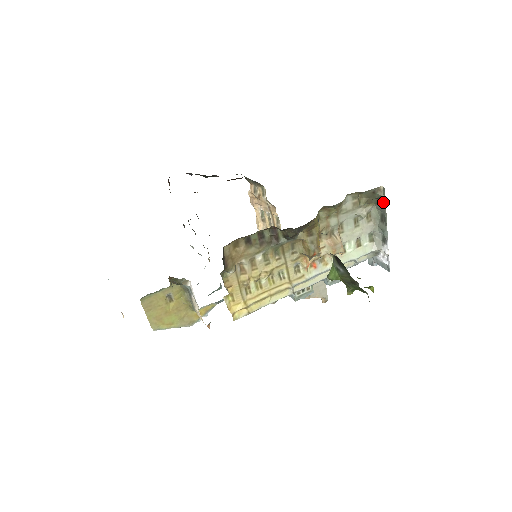
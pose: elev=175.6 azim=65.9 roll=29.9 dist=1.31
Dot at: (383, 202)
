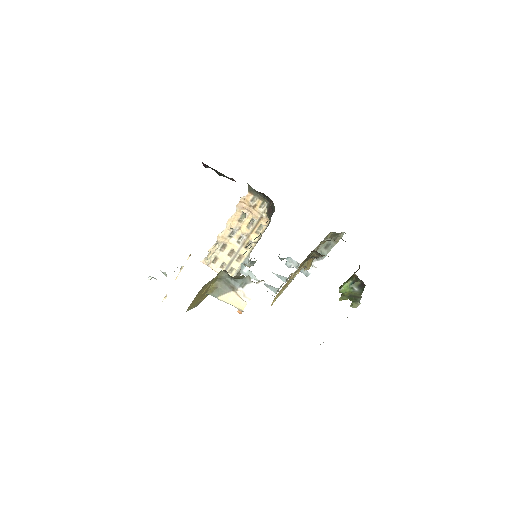
Dot at: (338, 240)
